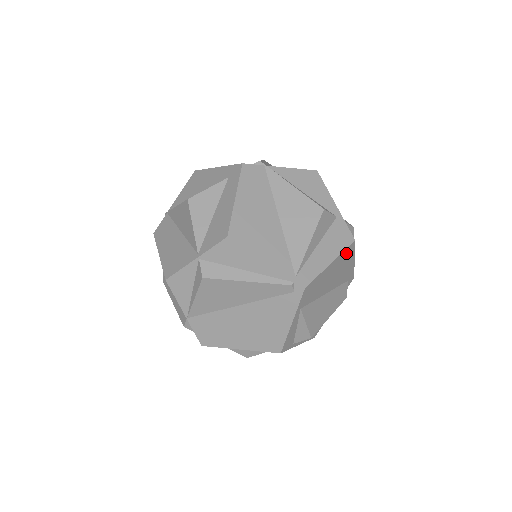
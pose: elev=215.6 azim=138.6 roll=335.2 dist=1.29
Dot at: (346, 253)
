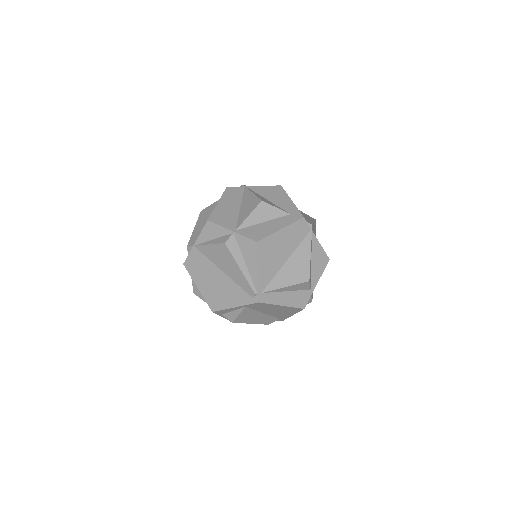
Dot at: (294, 309)
